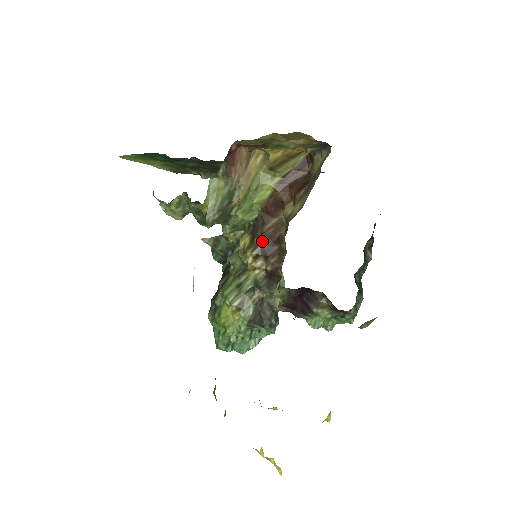
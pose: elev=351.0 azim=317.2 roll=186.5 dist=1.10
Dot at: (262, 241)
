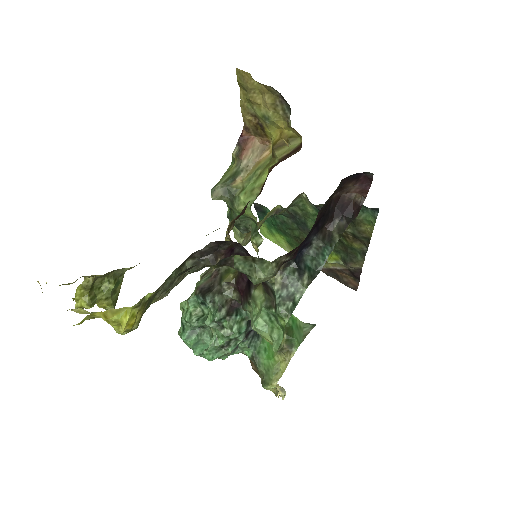
Dot at: (241, 212)
